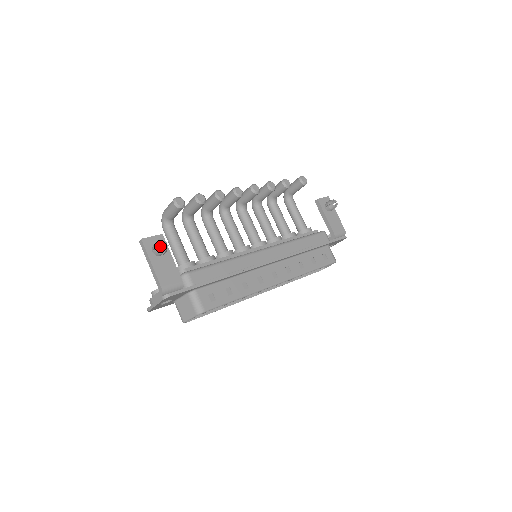
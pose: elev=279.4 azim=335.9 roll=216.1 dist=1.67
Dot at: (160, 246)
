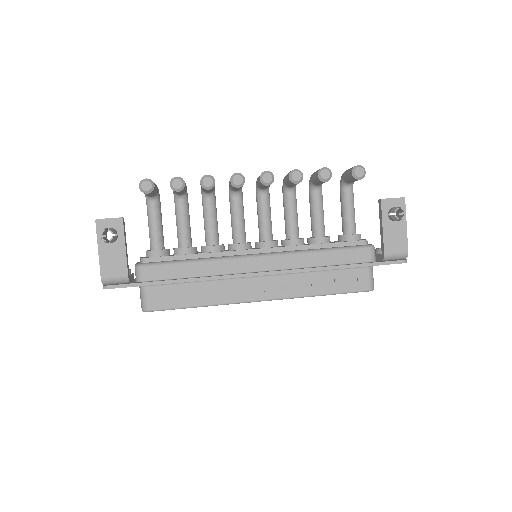
Dot at: occluded
